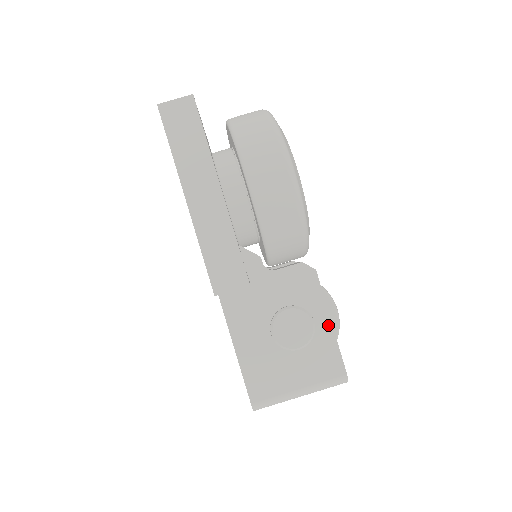
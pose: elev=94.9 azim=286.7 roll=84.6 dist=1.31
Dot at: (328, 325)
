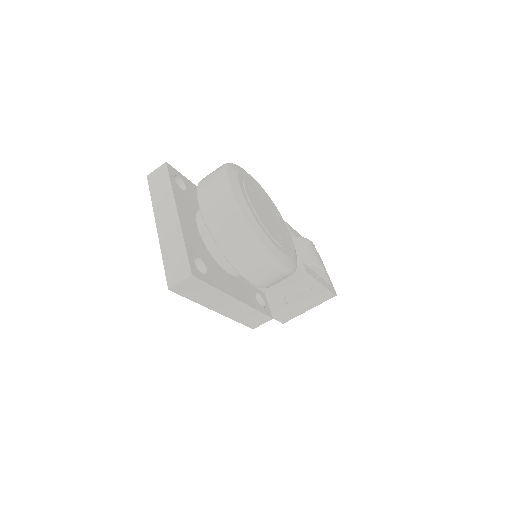
Dot at: (320, 286)
